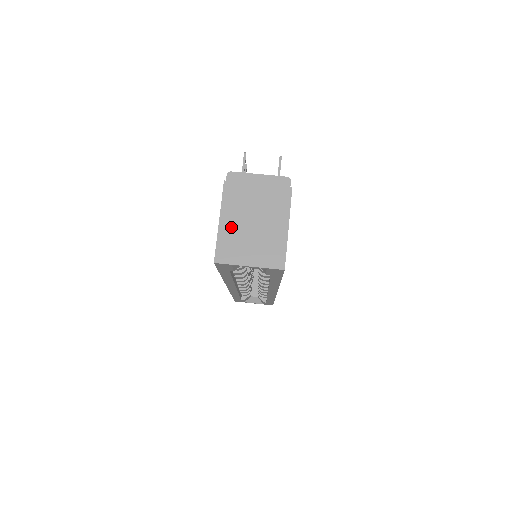
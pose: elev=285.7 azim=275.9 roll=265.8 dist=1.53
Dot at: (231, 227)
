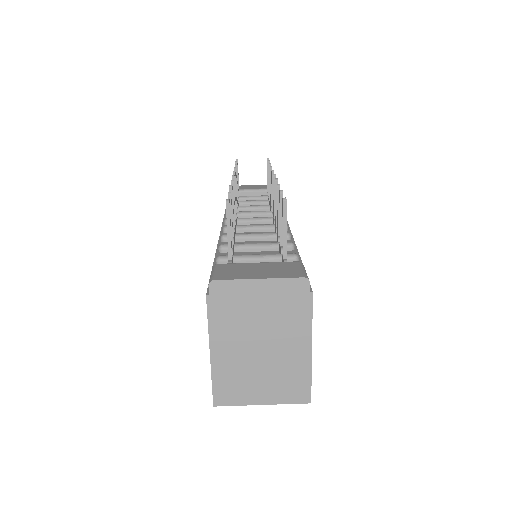
Dot at: (229, 359)
